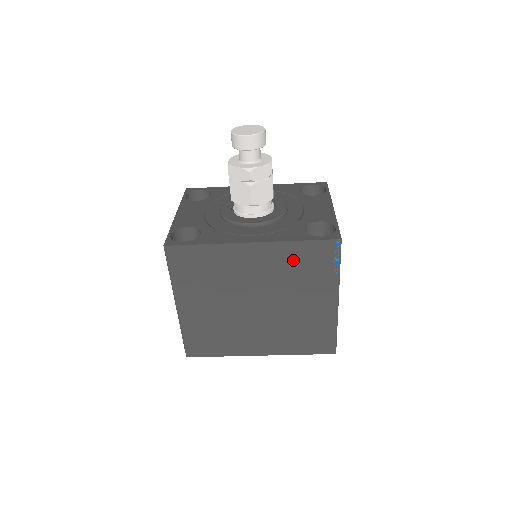
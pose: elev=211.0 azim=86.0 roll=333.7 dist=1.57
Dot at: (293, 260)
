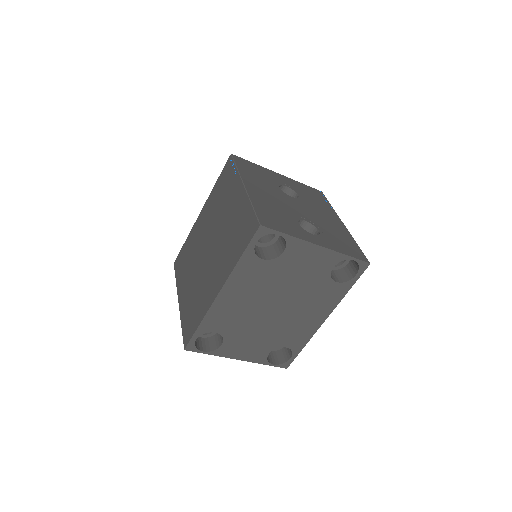
Dot at: (217, 196)
